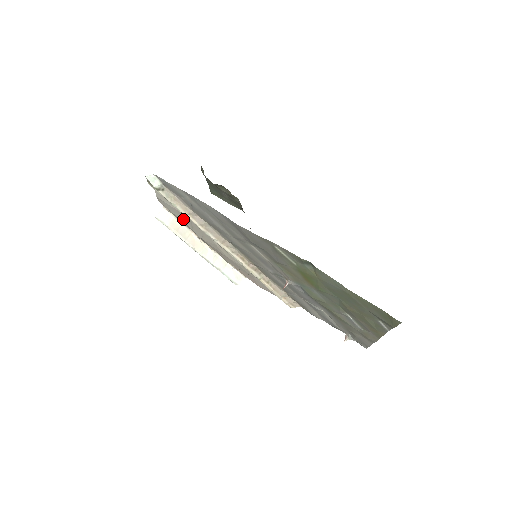
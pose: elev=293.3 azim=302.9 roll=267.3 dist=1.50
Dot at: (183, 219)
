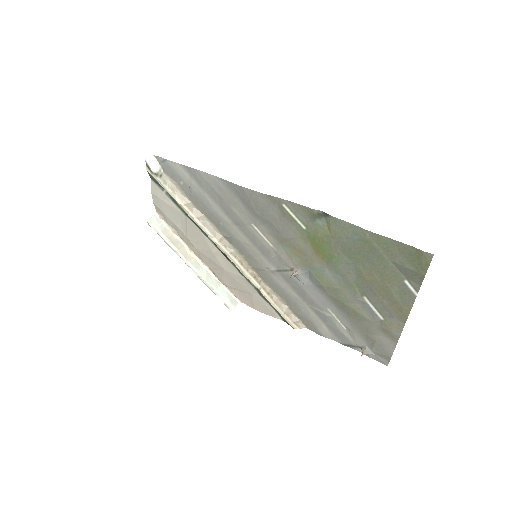
Dot at: (177, 222)
